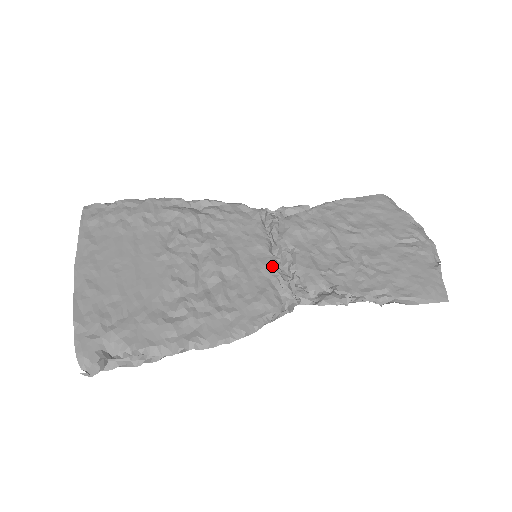
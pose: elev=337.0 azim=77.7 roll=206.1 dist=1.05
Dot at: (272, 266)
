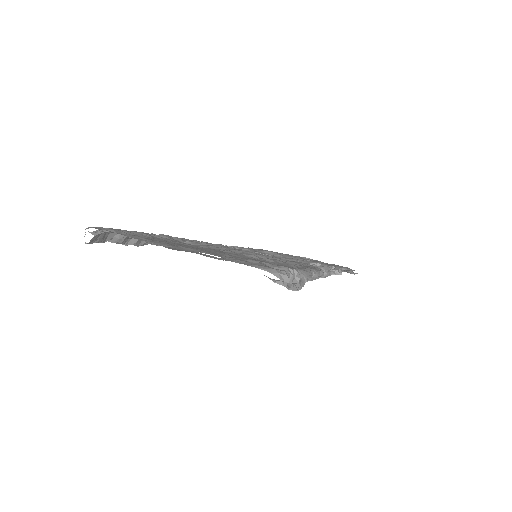
Dot at: (275, 257)
